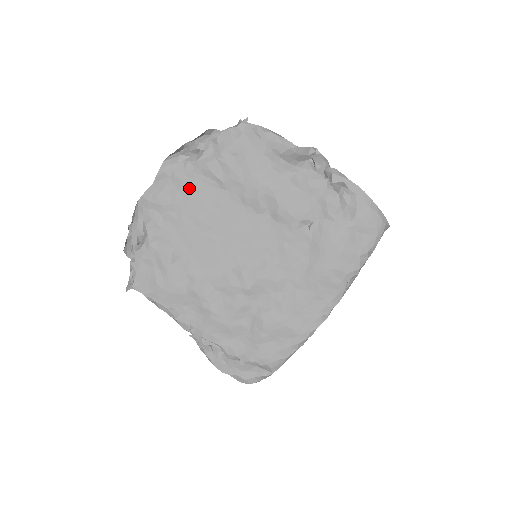
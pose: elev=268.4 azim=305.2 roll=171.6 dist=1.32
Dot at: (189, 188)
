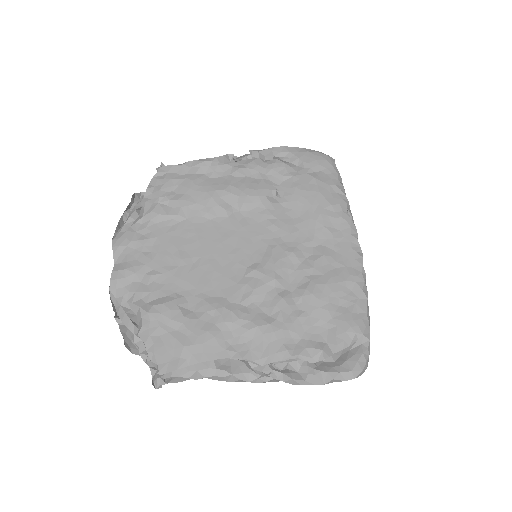
Dot at: (151, 242)
